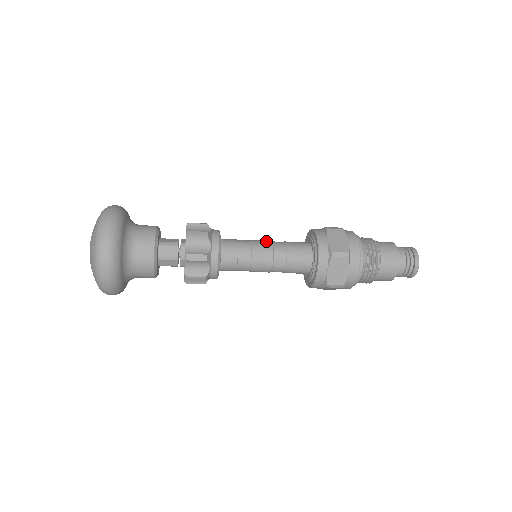
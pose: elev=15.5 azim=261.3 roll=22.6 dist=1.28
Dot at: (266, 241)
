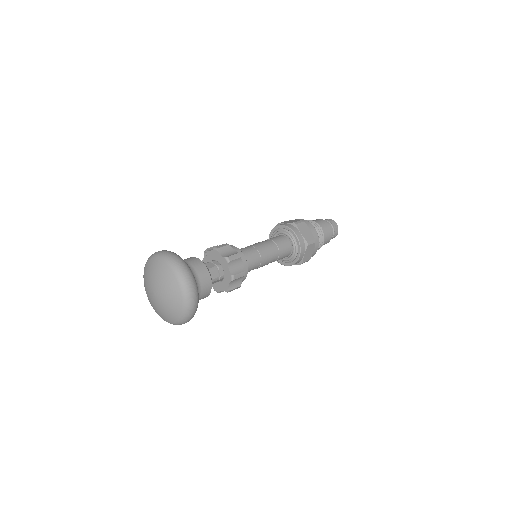
Dot at: (263, 244)
